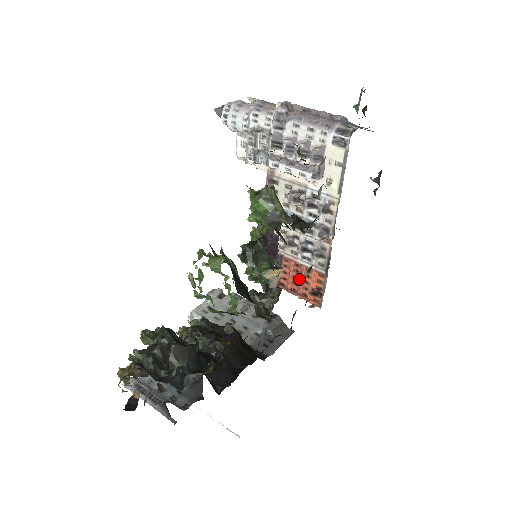
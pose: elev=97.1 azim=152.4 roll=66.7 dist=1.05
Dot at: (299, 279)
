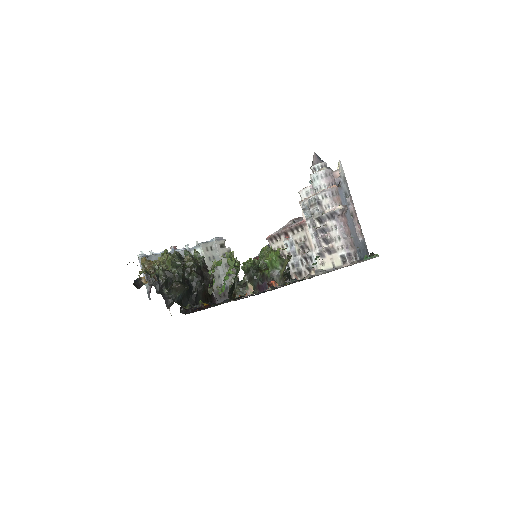
Dot at: occluded
